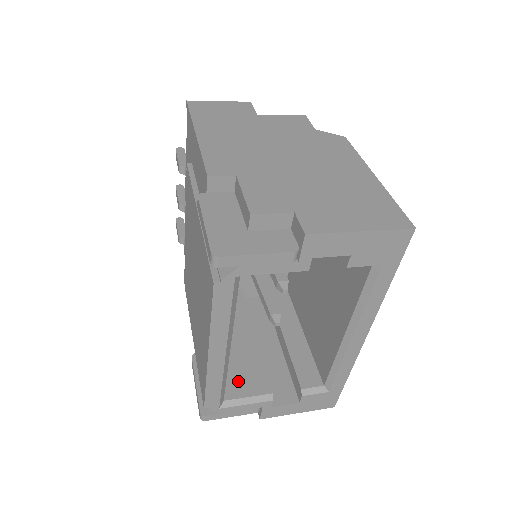
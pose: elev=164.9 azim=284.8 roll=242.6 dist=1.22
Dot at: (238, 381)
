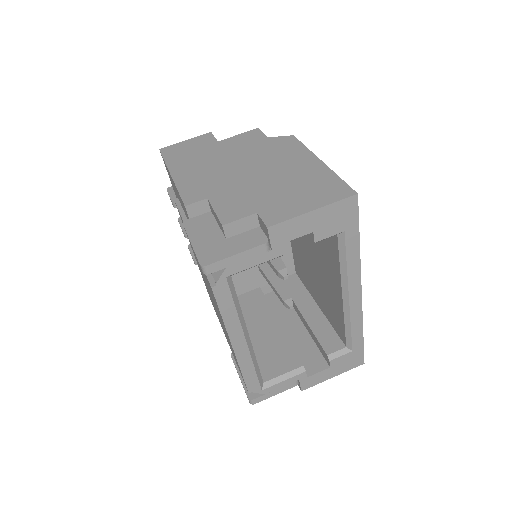
Dot at: (272, 364)
